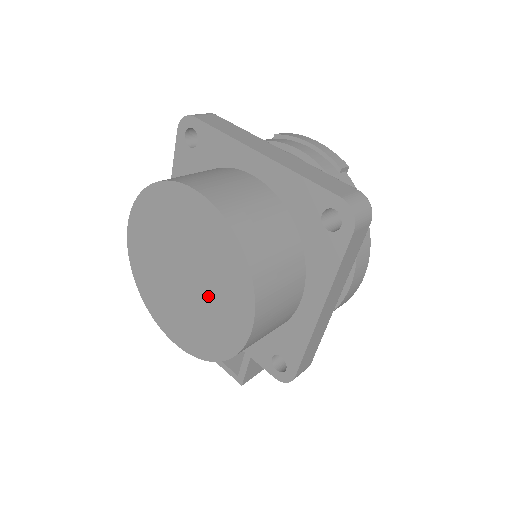
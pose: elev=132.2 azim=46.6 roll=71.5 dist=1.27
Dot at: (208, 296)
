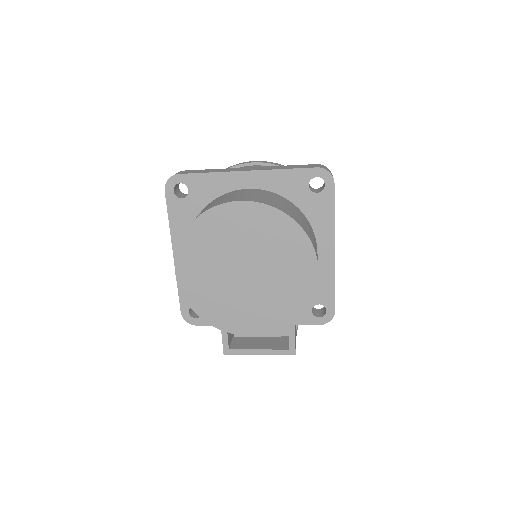
Dot at: (273, 272)
